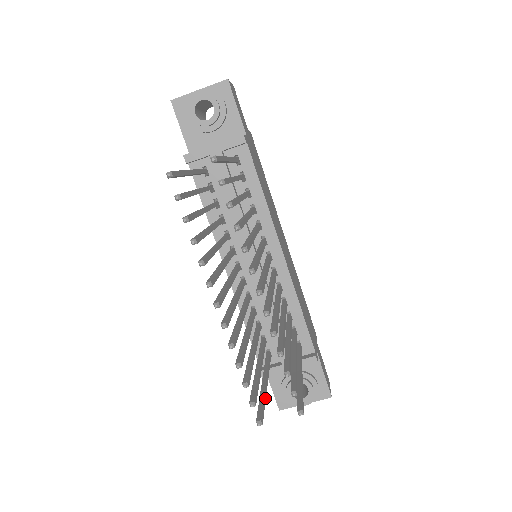
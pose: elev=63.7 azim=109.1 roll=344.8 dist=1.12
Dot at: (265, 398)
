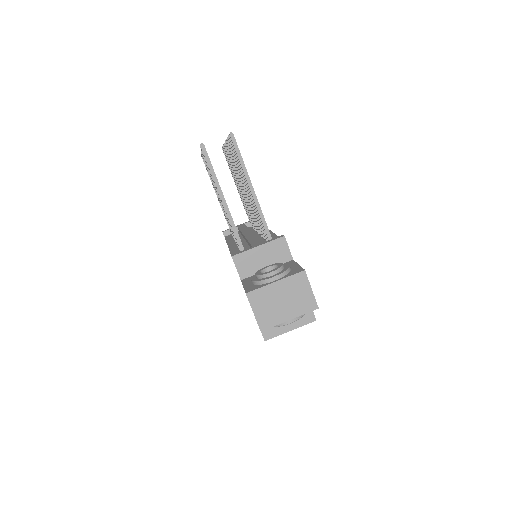
Dot at: occluded
